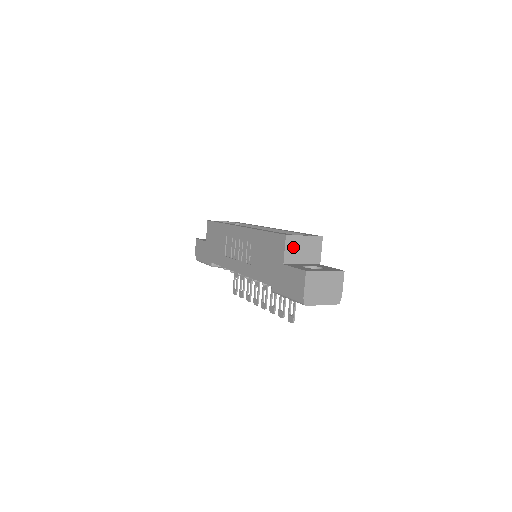
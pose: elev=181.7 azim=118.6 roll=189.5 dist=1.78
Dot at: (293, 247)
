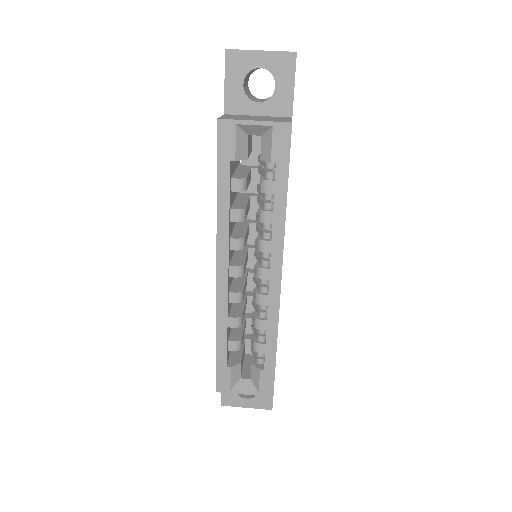
Dot at: occluded
